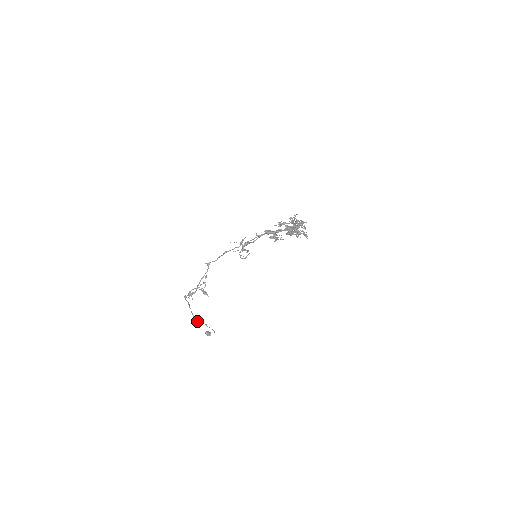
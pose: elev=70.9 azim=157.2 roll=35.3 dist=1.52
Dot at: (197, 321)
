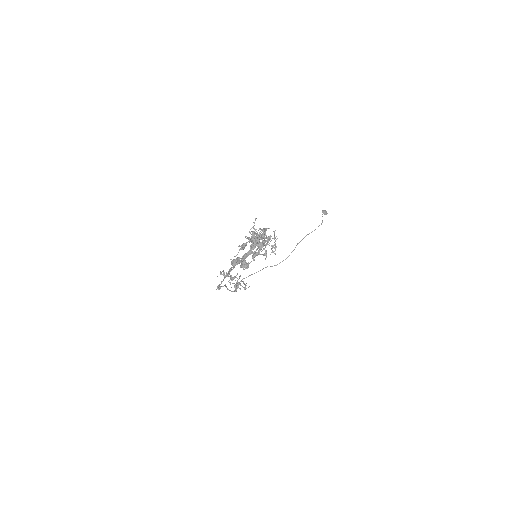
Dot at: occluded
